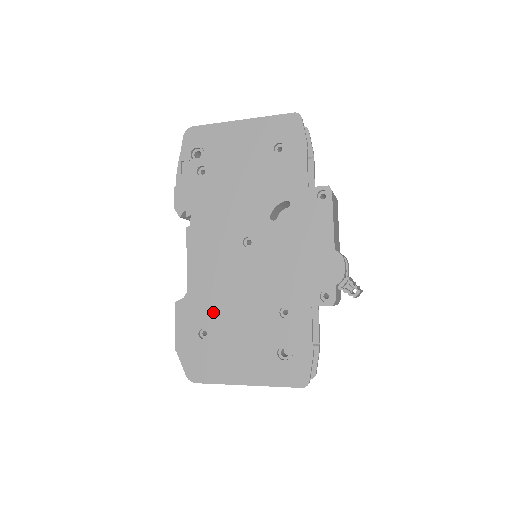
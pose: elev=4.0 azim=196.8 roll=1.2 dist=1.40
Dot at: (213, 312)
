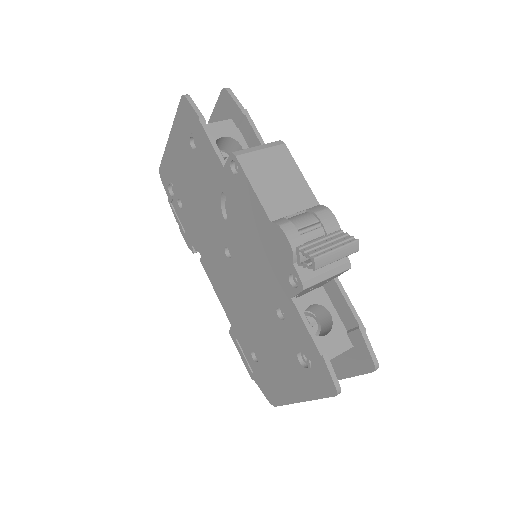
Dot at: (248, 333)
